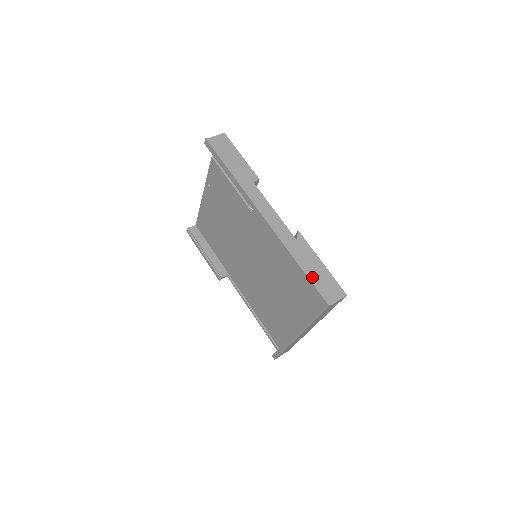
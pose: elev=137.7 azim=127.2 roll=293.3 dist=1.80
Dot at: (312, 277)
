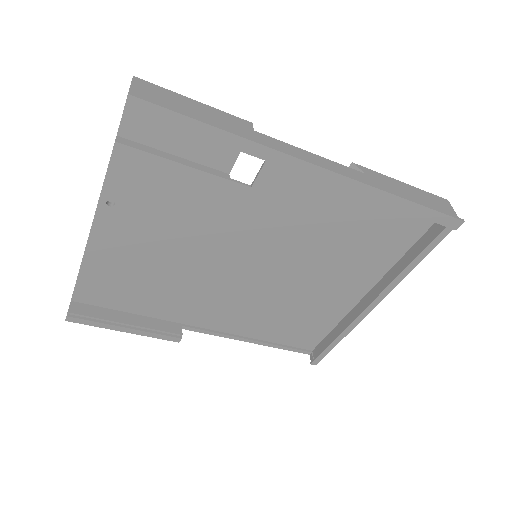
Dot at: (422, 204)
